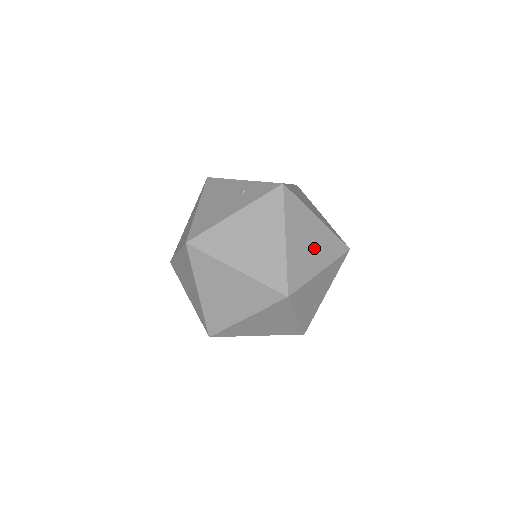
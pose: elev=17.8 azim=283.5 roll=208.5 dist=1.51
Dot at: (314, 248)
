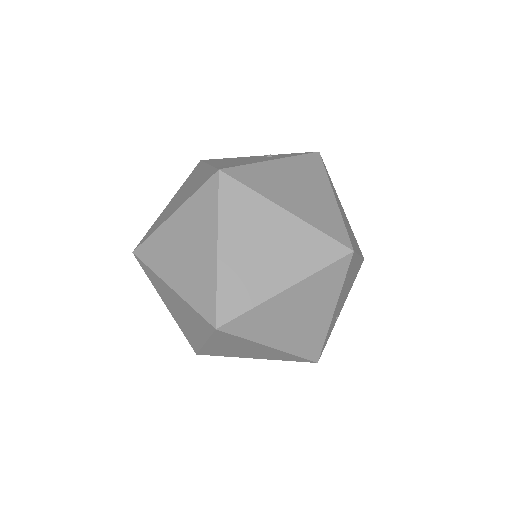
Dot at: occluded
